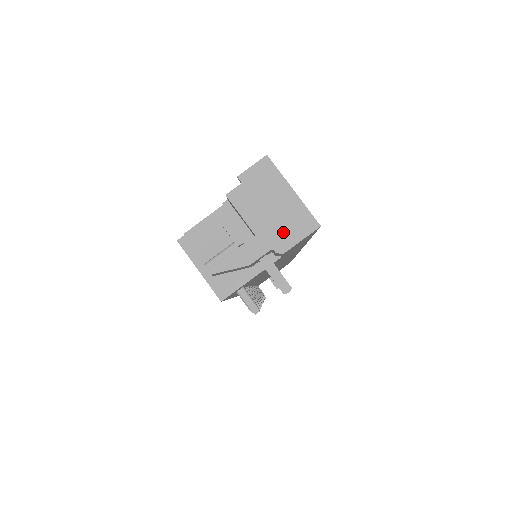
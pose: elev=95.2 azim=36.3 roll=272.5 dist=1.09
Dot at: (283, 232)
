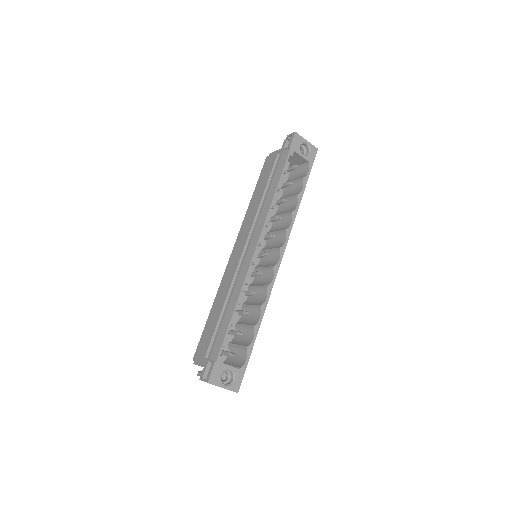
Dot at: occluded
